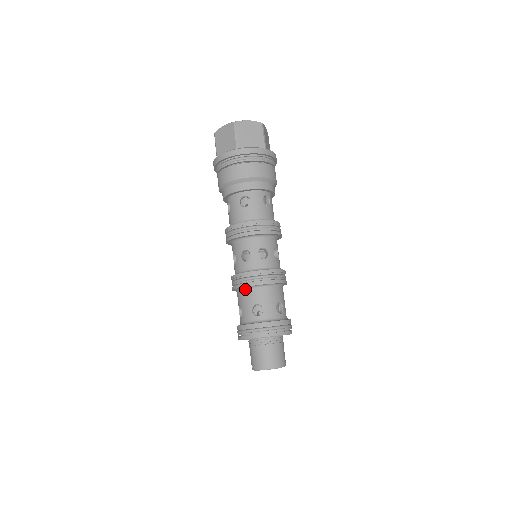
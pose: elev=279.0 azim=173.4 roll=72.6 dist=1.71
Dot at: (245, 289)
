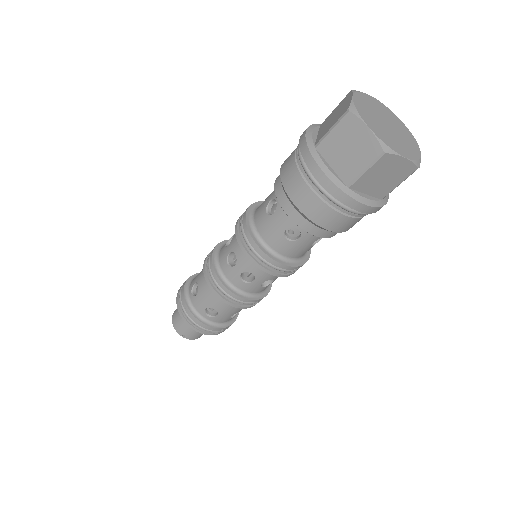
Dot at: occluded
